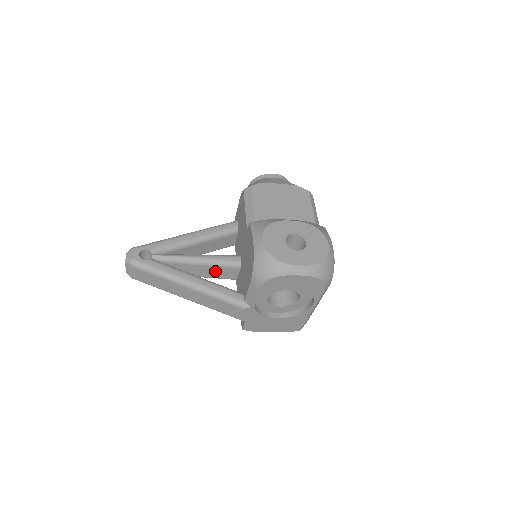
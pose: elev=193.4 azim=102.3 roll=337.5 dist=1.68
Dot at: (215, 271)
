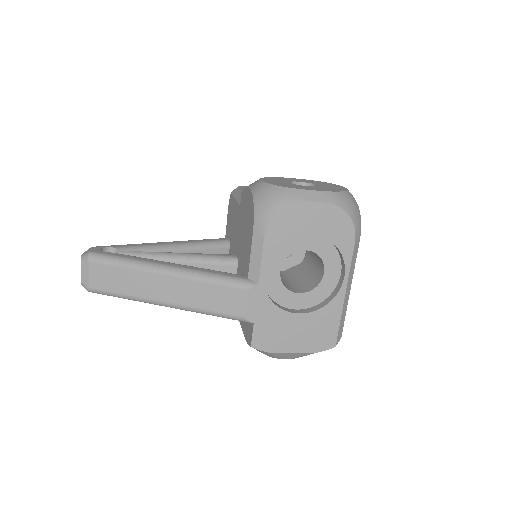
Dot at: occluded
